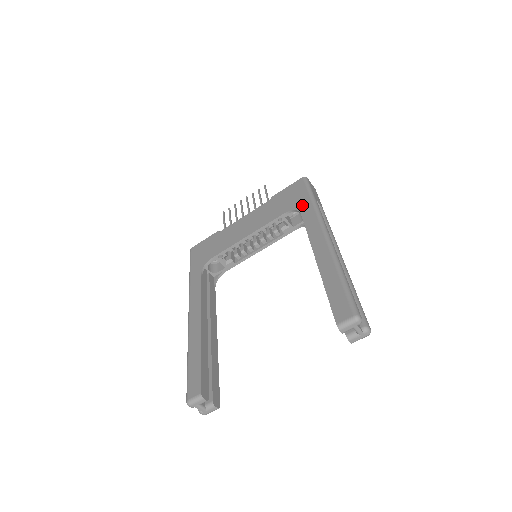
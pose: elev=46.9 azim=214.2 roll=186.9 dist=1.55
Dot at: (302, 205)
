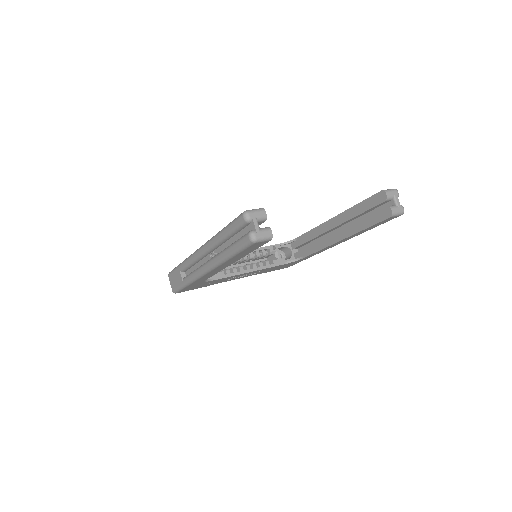
Dot at: occluded
